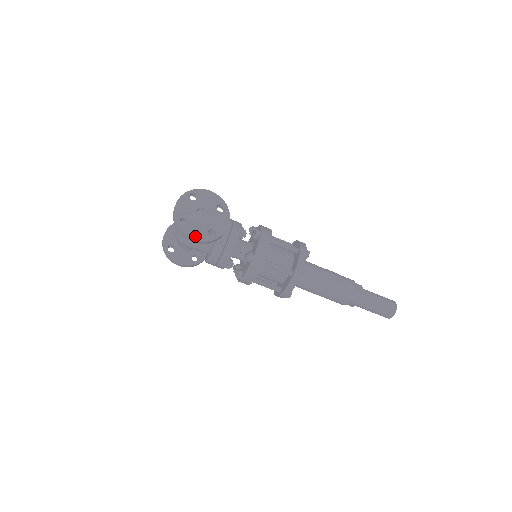
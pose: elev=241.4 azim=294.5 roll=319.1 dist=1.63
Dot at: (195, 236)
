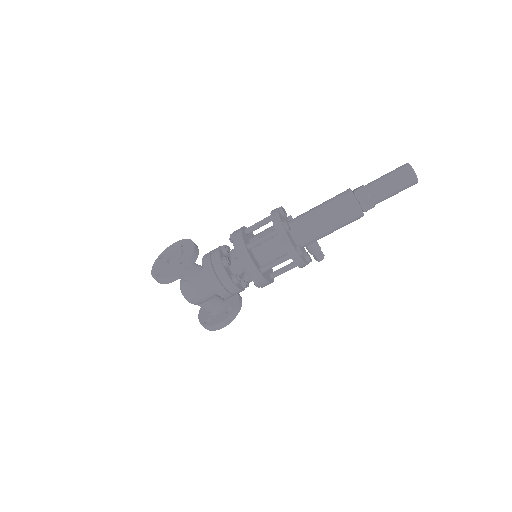
Dot at: (172, 273)
